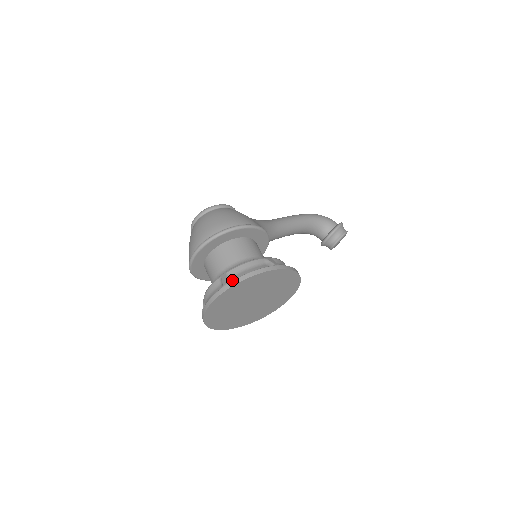
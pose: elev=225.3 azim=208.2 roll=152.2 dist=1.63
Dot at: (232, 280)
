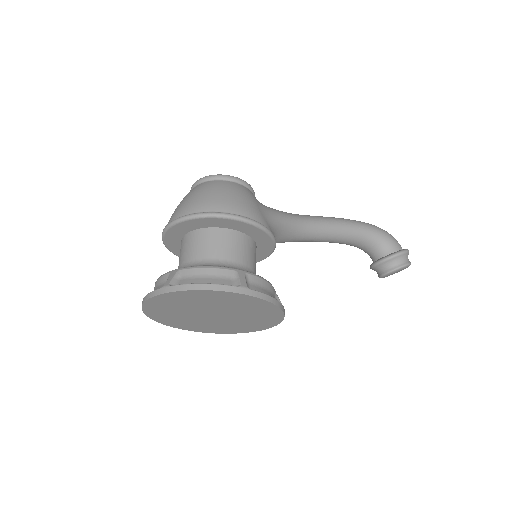
Dot at: (178, 283)
